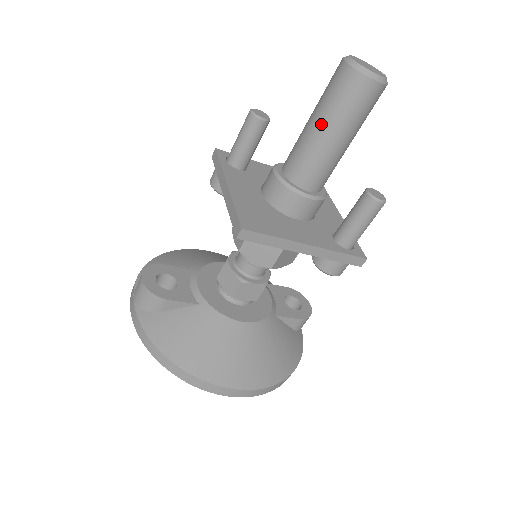
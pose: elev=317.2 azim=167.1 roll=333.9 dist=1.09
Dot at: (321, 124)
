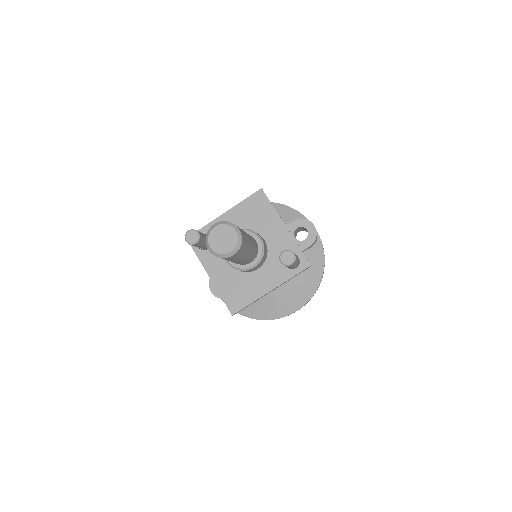
Dot at: occluded
